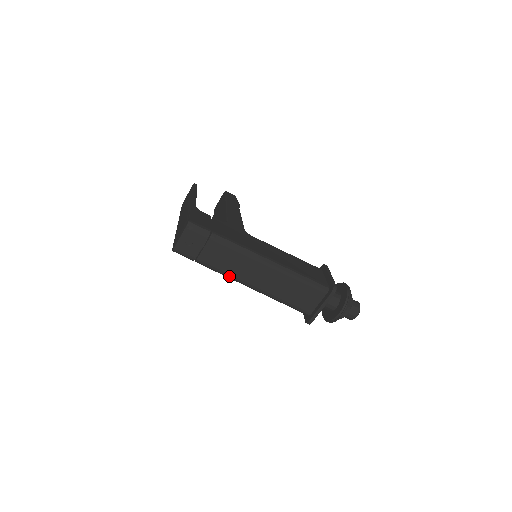
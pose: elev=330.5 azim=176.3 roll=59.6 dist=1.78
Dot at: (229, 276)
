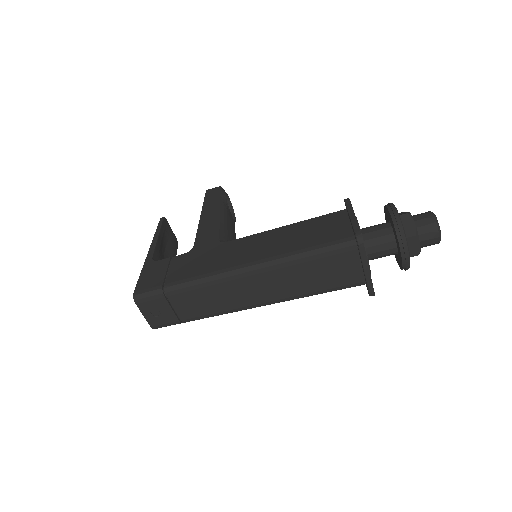
Dot at: (229, 312)
